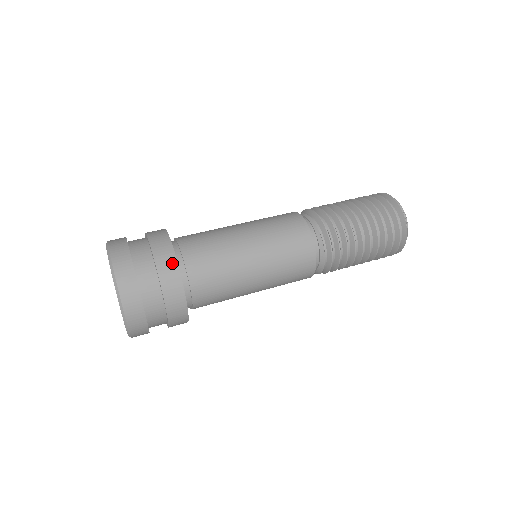
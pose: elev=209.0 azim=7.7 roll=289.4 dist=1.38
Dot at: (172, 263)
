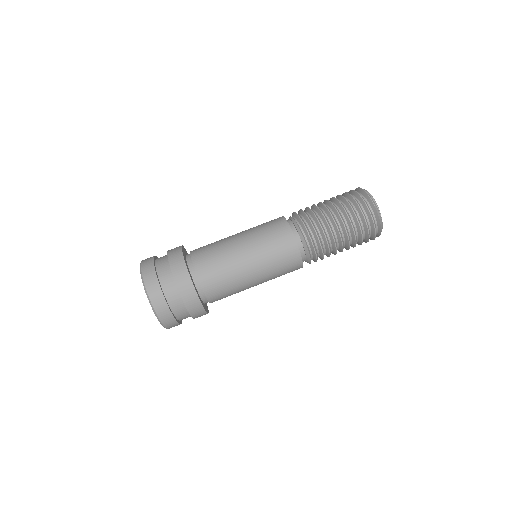
Dot at: (181, 261)
